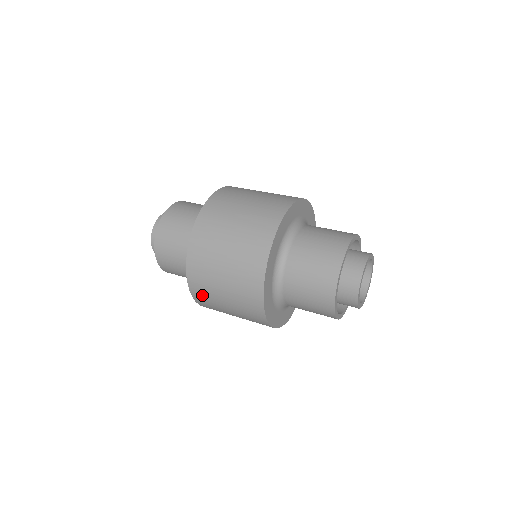
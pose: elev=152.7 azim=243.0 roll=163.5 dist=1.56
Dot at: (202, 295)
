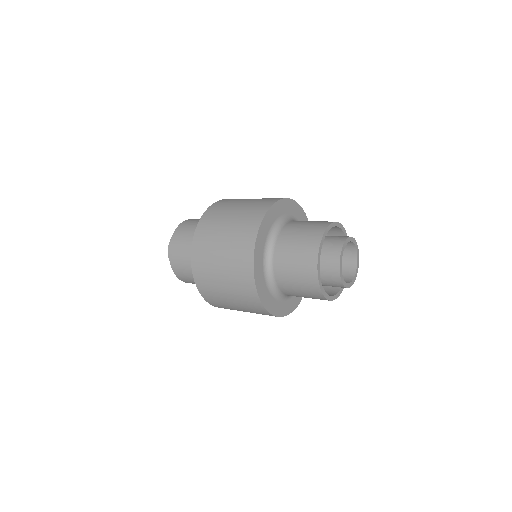
Dot at: (217, 303)
